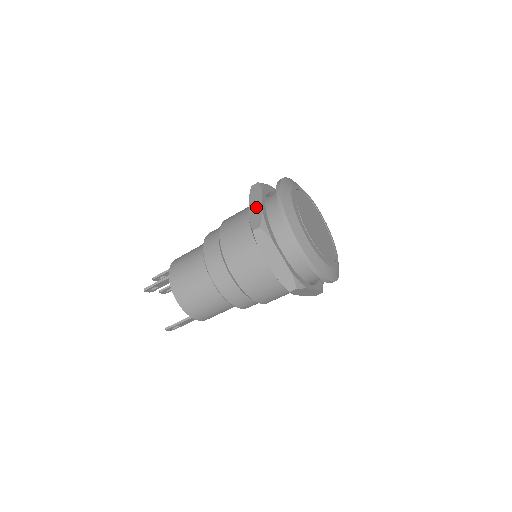
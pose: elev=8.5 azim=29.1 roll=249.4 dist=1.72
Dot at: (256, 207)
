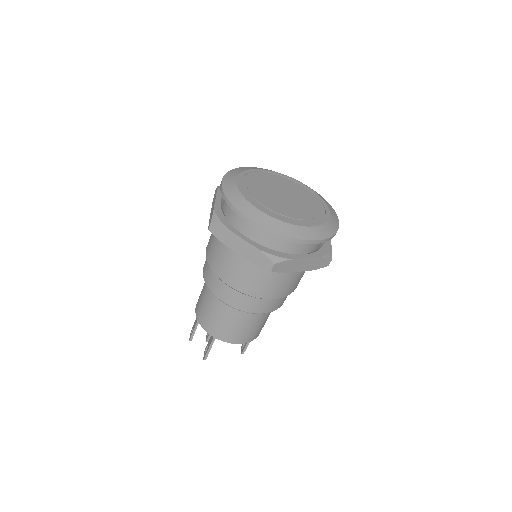
Dot at: (244, 248)
